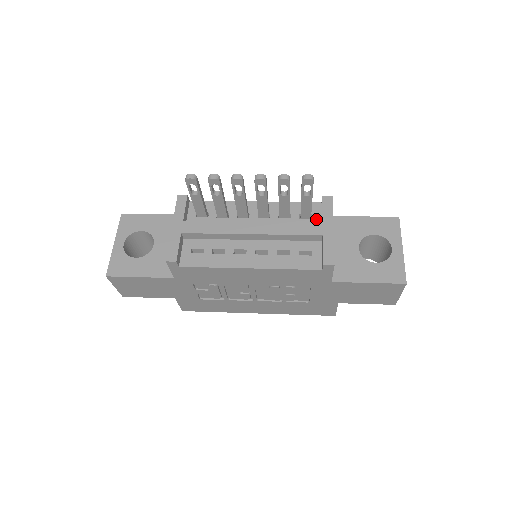
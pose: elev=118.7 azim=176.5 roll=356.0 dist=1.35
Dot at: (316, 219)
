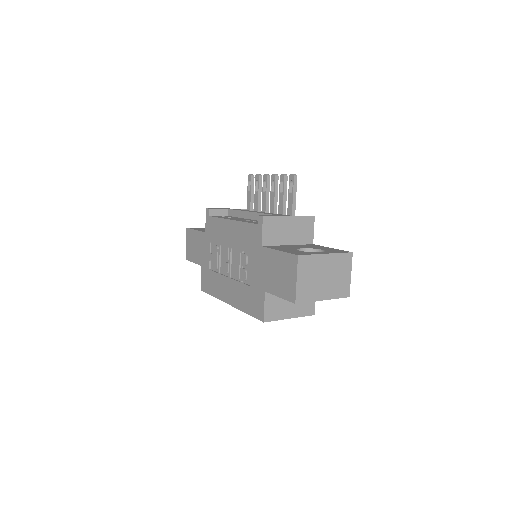
Dot at: occluded
